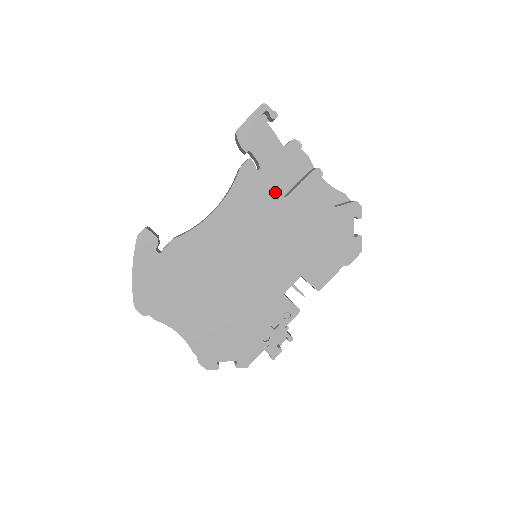
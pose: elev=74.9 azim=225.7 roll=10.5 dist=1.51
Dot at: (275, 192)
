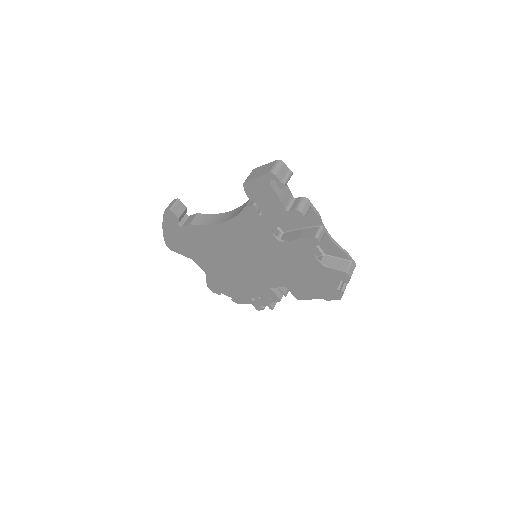
Dot at: (273, 235)
